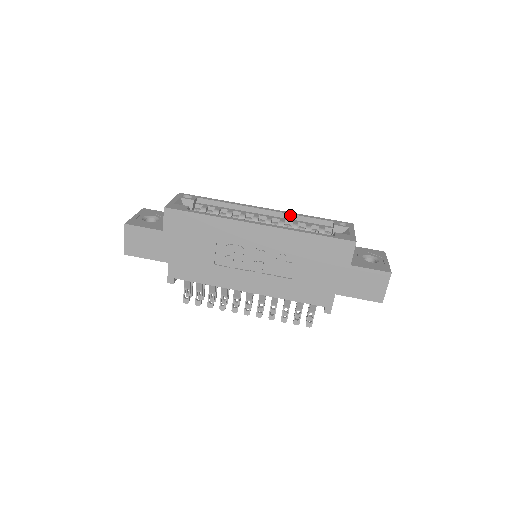
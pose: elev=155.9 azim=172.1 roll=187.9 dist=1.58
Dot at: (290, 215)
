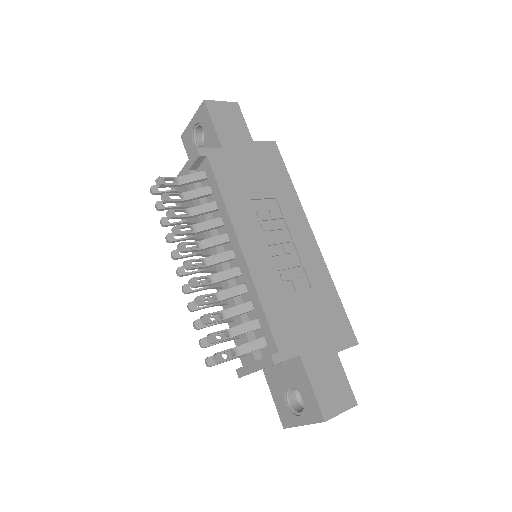
Dot at: occluded
